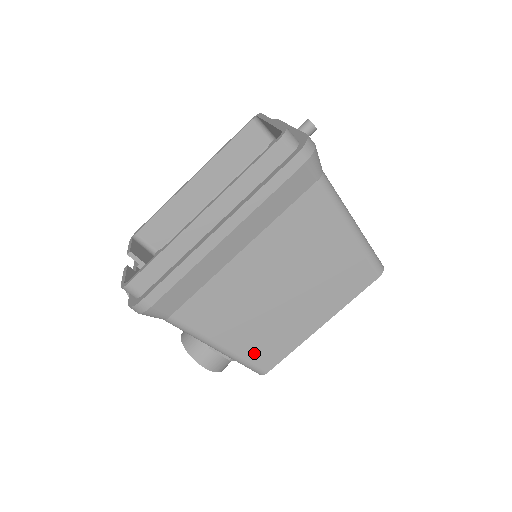
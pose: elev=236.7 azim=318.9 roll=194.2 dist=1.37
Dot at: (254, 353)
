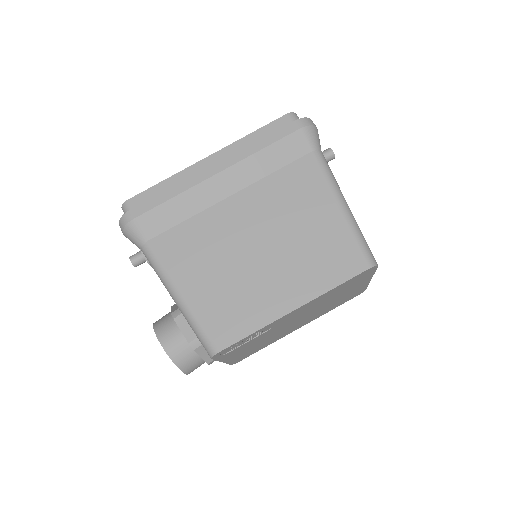
Dot at: (212, 317)
